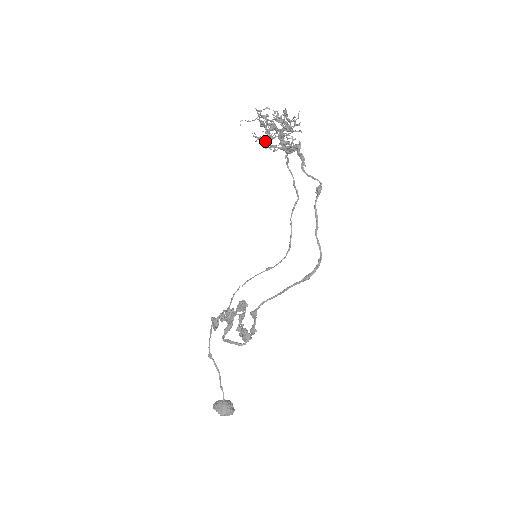
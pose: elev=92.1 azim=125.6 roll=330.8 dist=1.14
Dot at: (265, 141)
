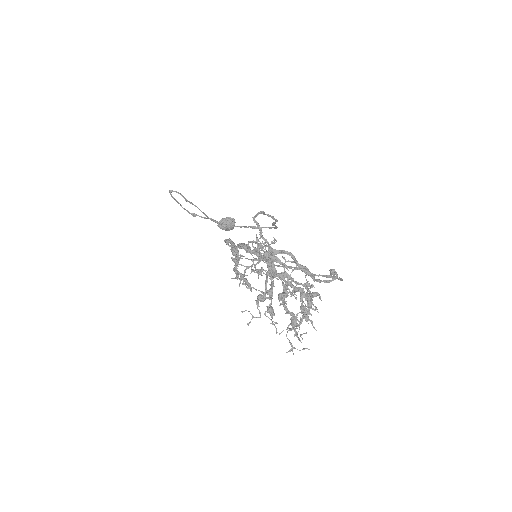
Dot at: occluded
